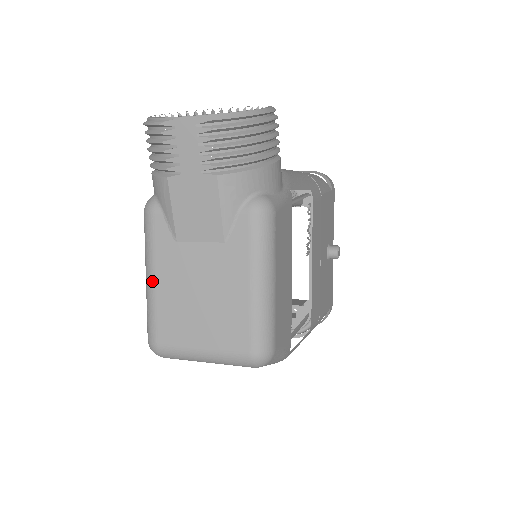
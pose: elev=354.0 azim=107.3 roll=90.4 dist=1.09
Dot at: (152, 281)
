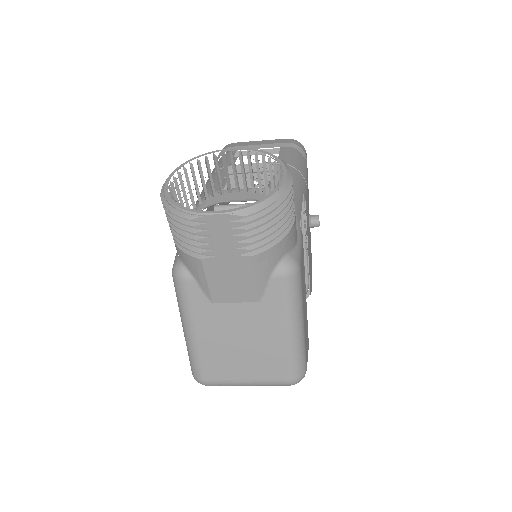
Dot at: (193, 335)
